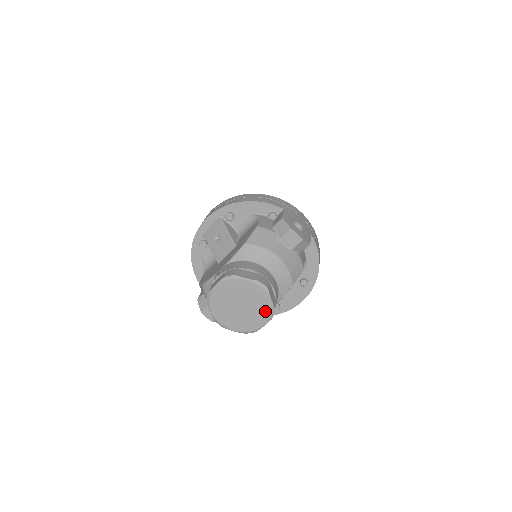
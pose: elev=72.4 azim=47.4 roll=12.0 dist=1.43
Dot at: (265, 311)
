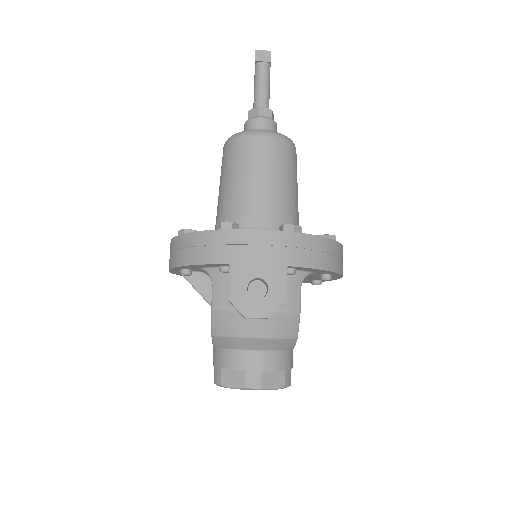
Dot at: occluded
